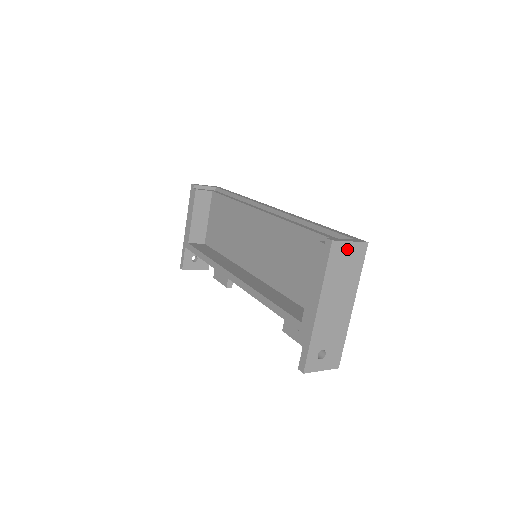
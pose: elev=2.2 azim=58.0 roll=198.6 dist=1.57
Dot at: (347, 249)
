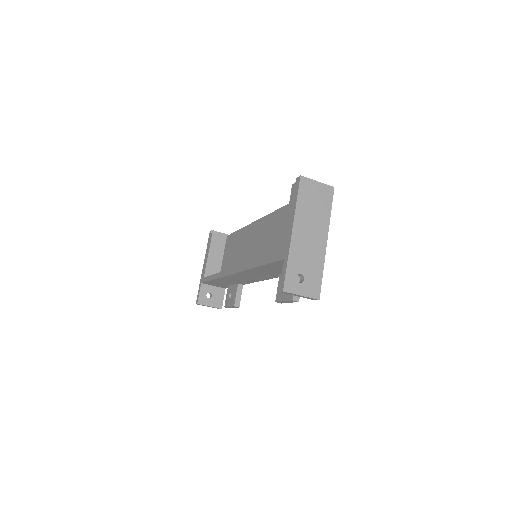
Dot at: (315, 187)
